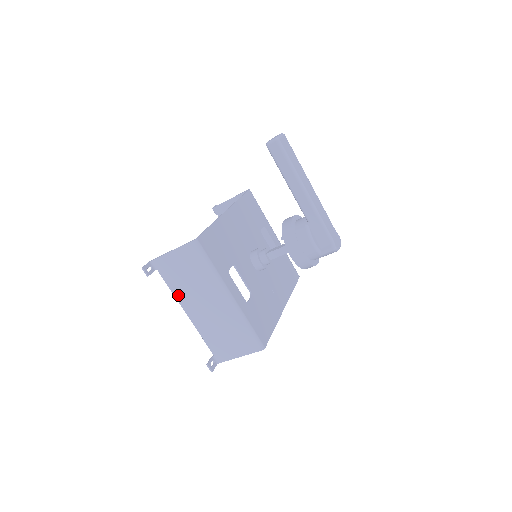
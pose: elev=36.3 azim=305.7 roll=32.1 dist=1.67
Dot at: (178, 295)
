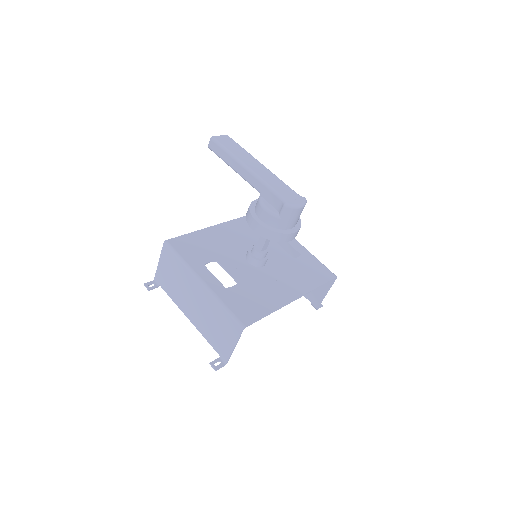
Dot at: (177, 302)
